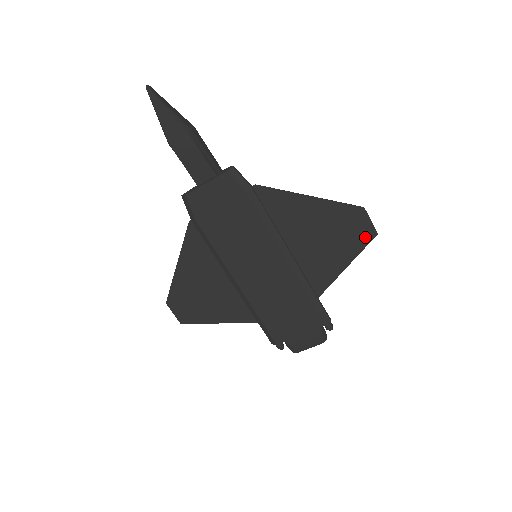
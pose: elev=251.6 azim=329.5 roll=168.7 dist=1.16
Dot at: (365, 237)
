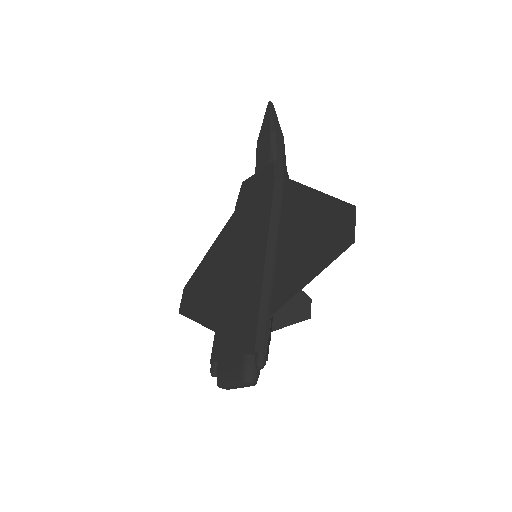
Dot at: (341, 244)
